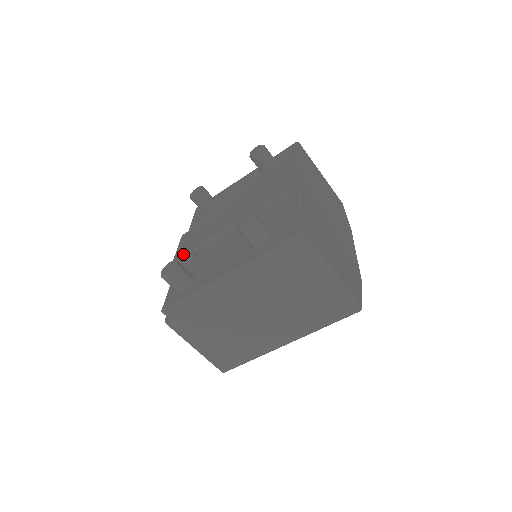
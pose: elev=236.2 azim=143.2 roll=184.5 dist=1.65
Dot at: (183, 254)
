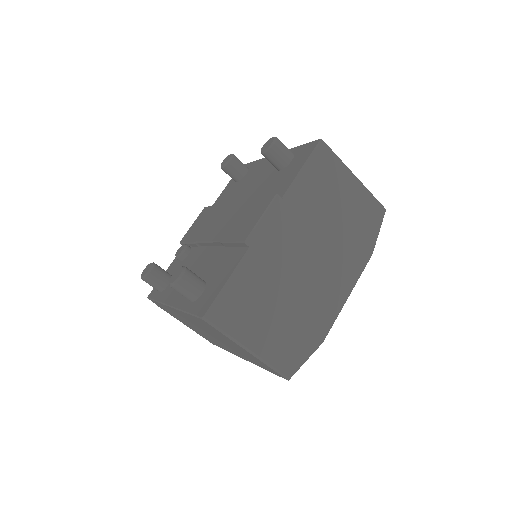
Dot at: (185, 241)
